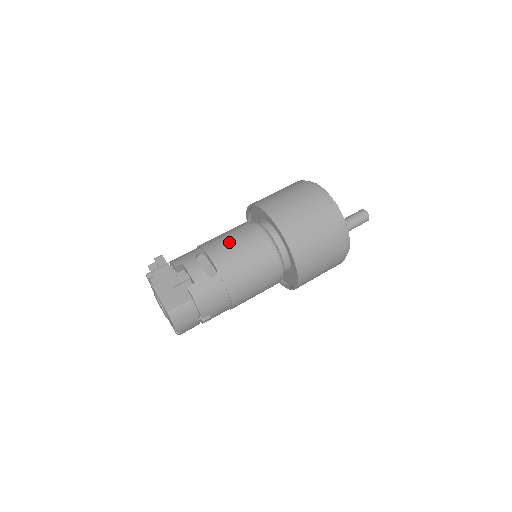
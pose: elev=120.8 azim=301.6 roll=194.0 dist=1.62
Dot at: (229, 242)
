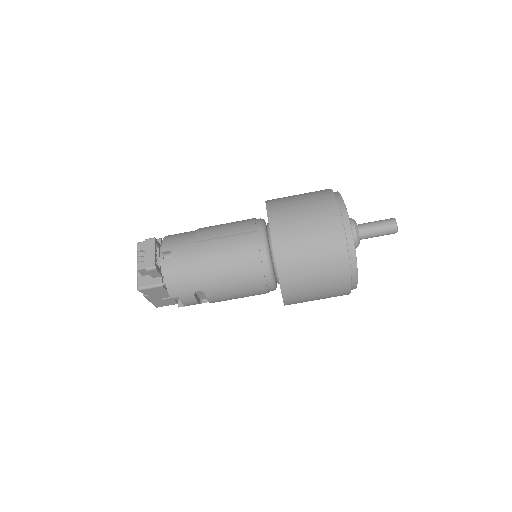
Dot at: (233, 292)
